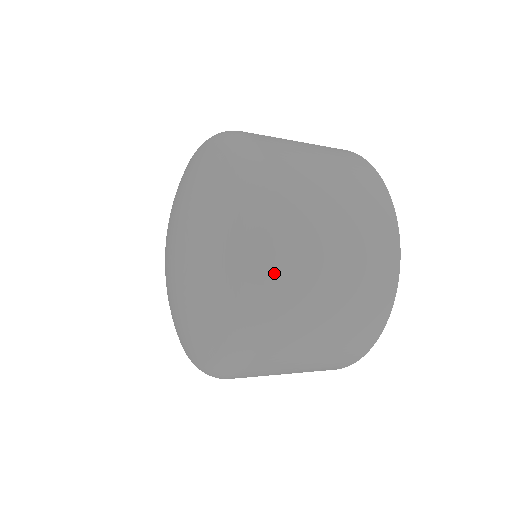
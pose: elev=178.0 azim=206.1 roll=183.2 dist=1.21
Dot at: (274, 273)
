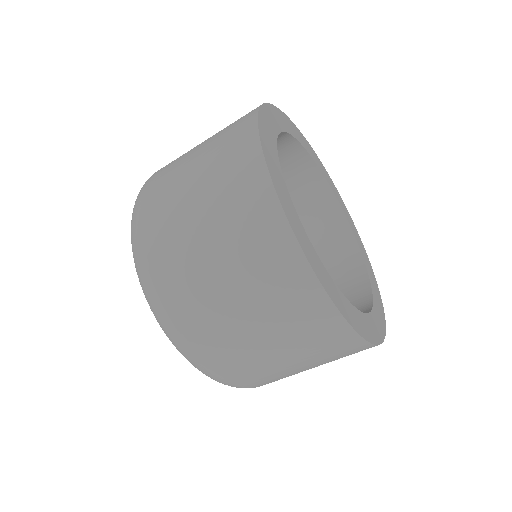
Dot at: (142, 256)
